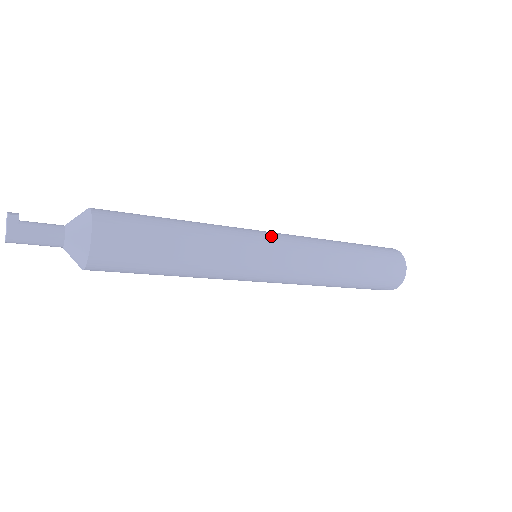
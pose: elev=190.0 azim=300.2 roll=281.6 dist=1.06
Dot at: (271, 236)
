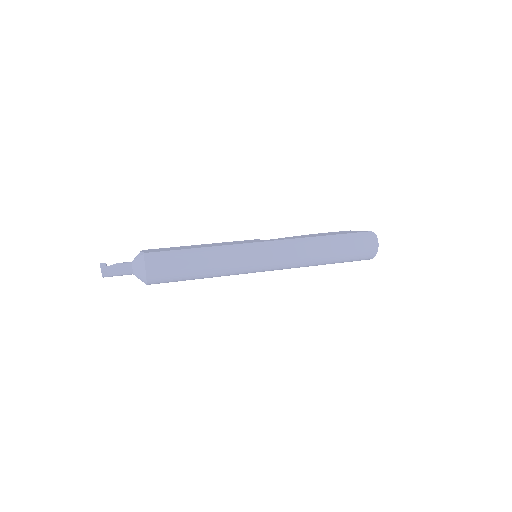
Dot at: (265, 259)
